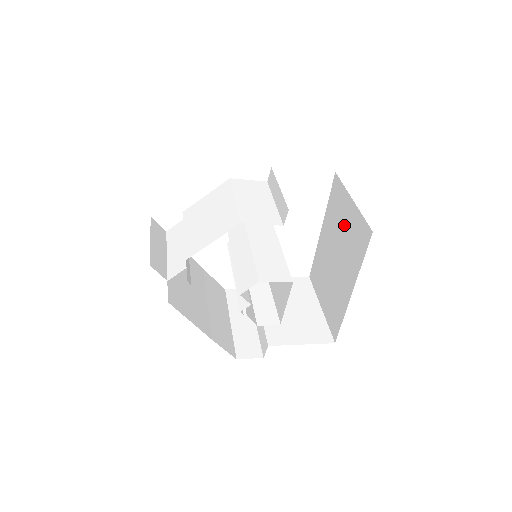
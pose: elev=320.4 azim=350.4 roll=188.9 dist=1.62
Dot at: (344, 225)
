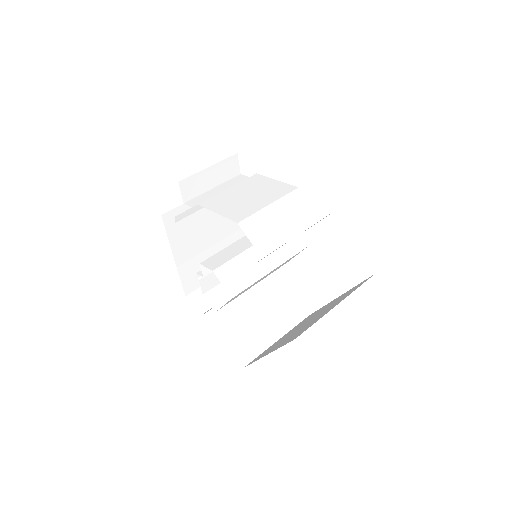
Dot at: (322, 313)
